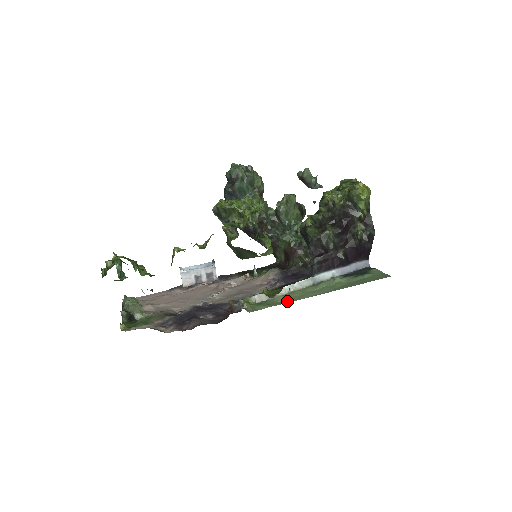
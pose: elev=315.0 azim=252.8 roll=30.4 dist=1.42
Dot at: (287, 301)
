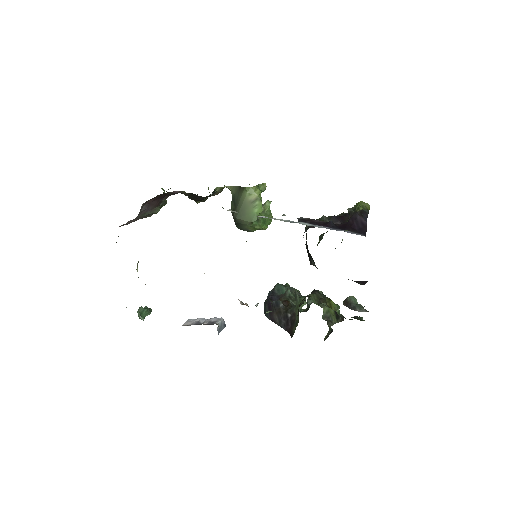
Dot at: occluded
